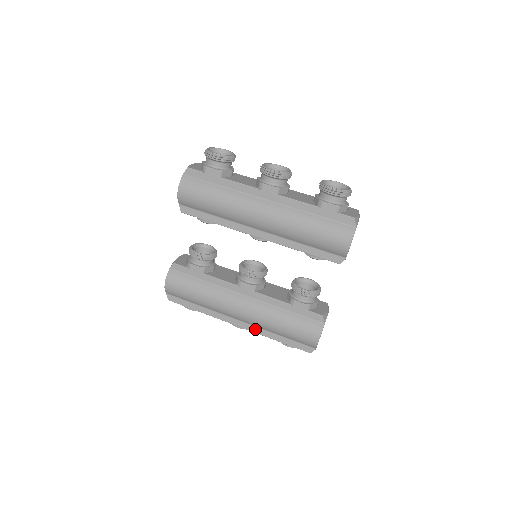
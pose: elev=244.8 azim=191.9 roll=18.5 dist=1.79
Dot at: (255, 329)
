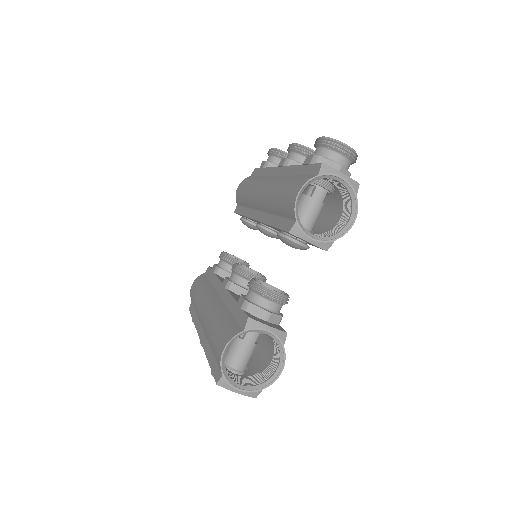
Dot at: (205, 342)
